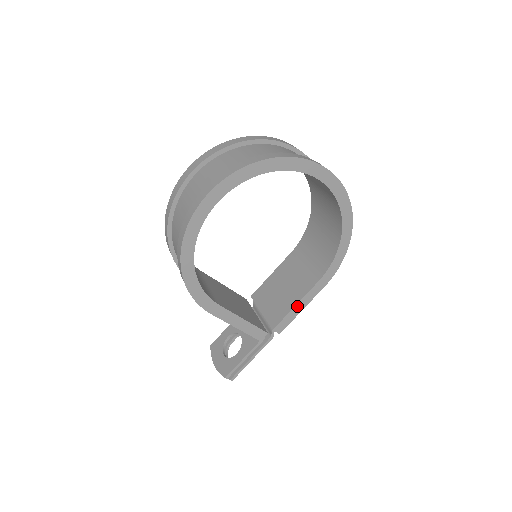
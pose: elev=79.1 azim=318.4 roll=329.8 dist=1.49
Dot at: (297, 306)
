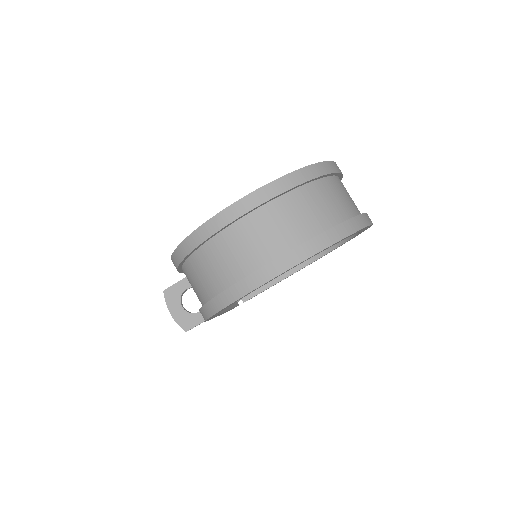
Dot at: occluded
